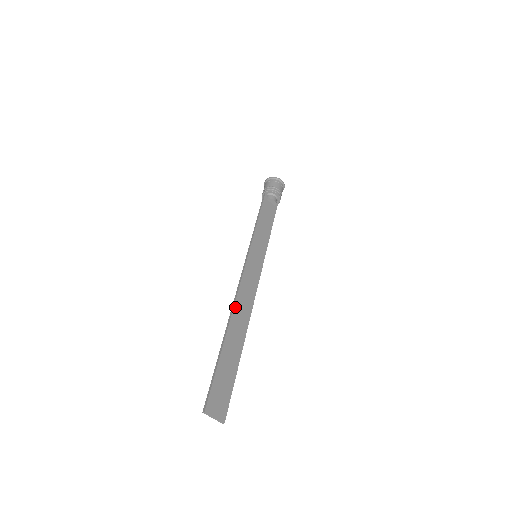
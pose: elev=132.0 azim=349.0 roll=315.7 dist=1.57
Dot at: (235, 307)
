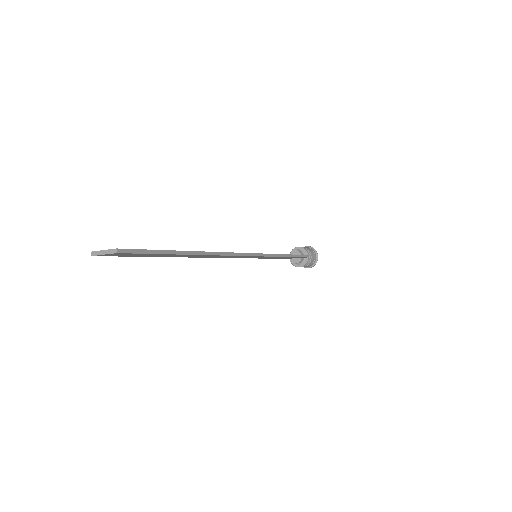
Dot at: occluded
